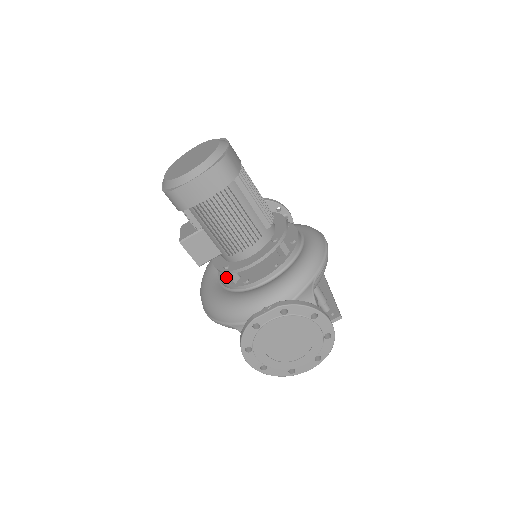
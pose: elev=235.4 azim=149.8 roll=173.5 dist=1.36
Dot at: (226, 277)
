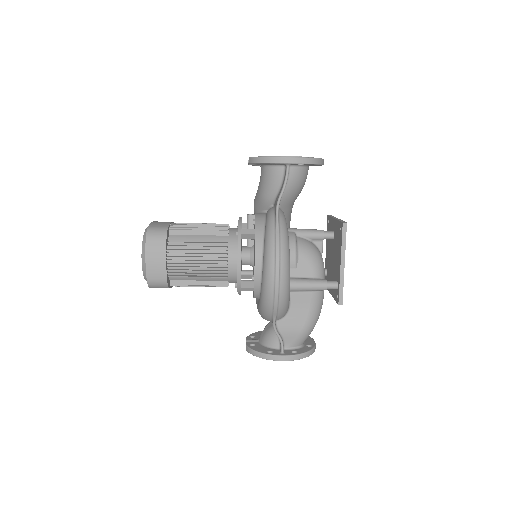
Dot at: occluded
